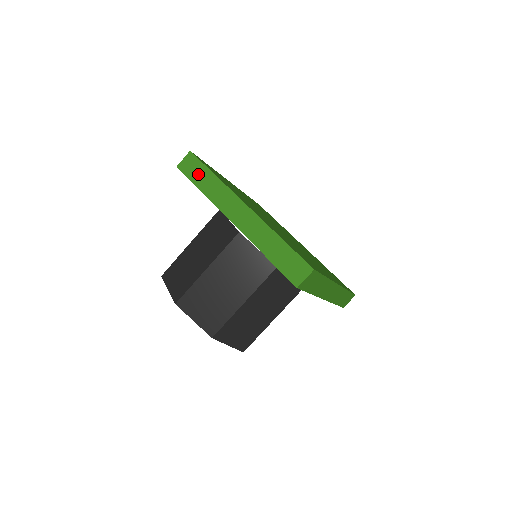
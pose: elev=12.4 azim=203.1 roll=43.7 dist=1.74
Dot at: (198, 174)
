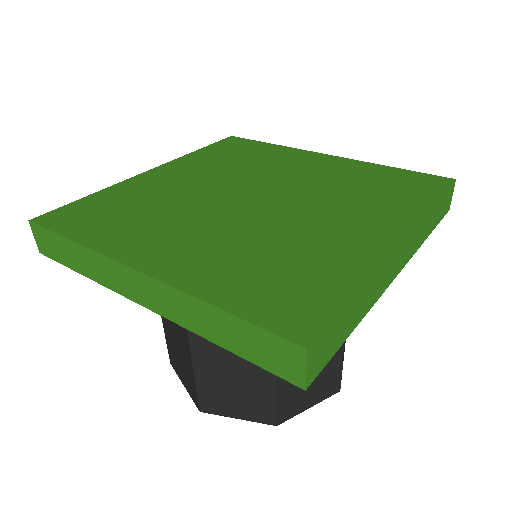
Dot at: (60, 251)
